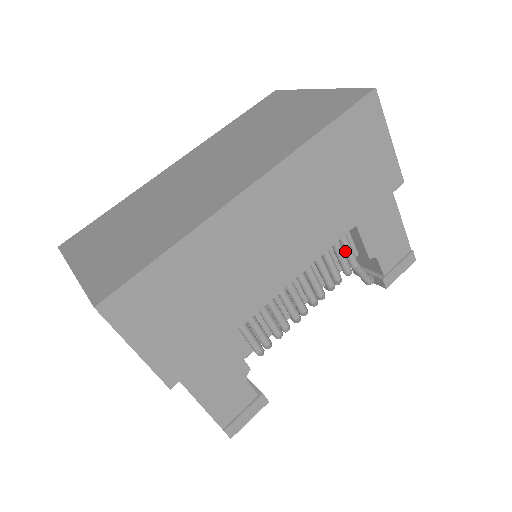
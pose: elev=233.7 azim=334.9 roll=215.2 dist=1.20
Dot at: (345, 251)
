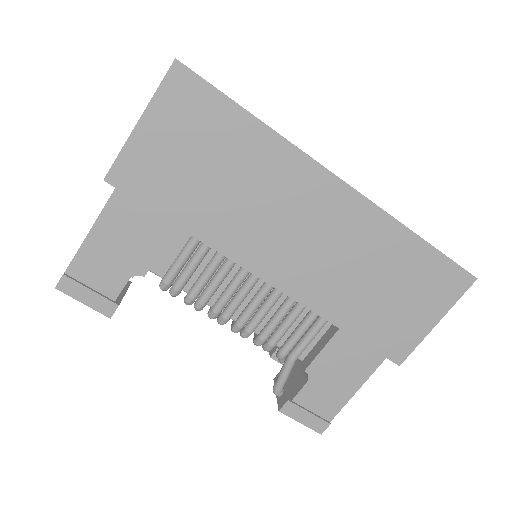
Dot at: (303, 338)
